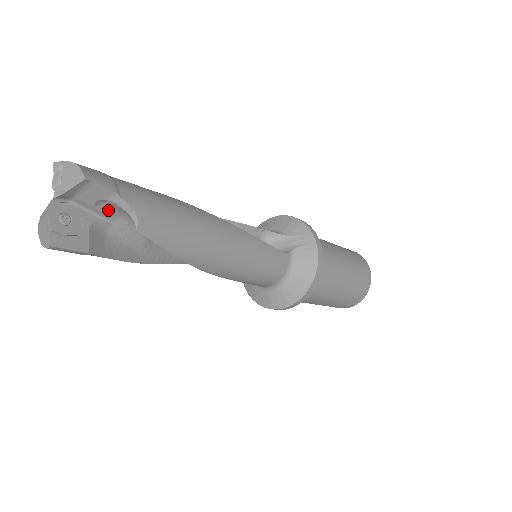
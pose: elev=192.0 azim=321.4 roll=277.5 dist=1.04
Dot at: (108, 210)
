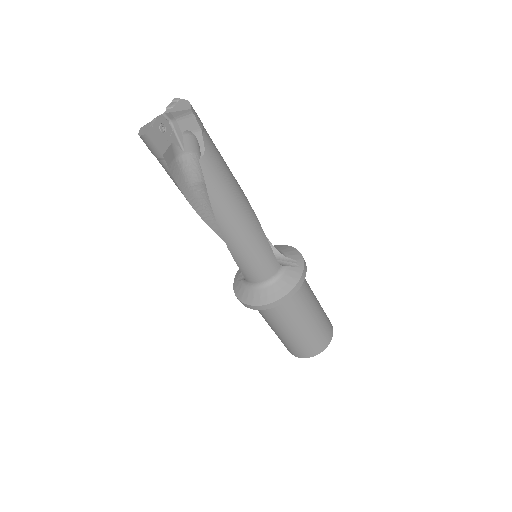
Dot at: (188, 142)
